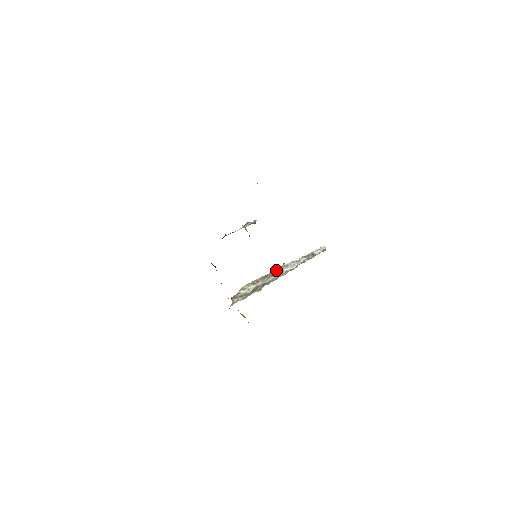
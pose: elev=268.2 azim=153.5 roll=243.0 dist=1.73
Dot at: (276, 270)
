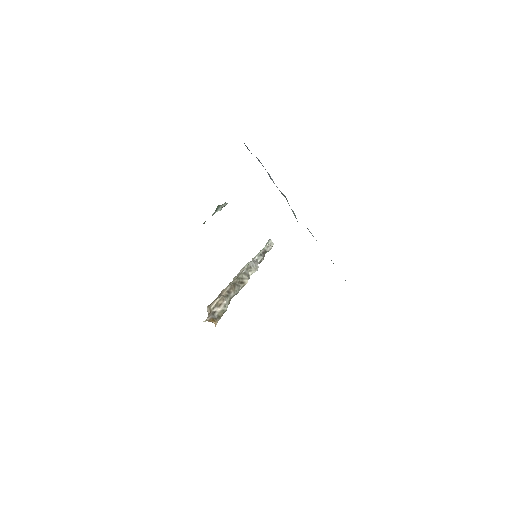
Dot at: (243, 274)
